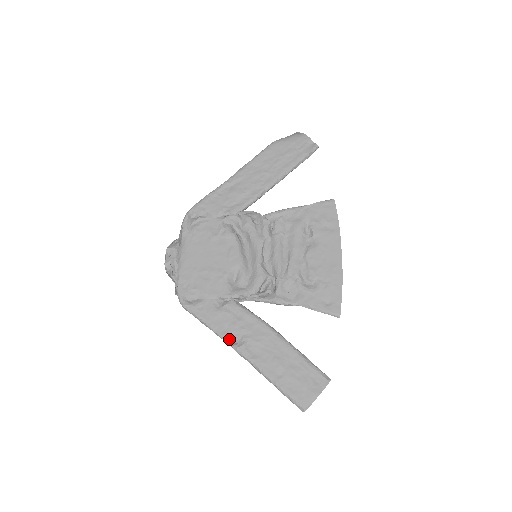
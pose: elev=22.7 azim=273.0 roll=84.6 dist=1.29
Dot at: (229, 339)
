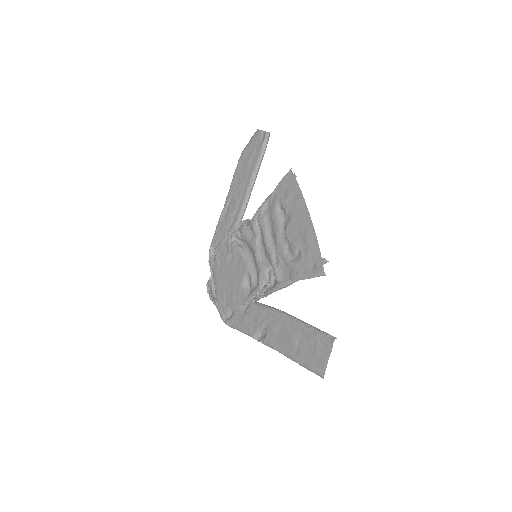
Dot at: (258, 336)
